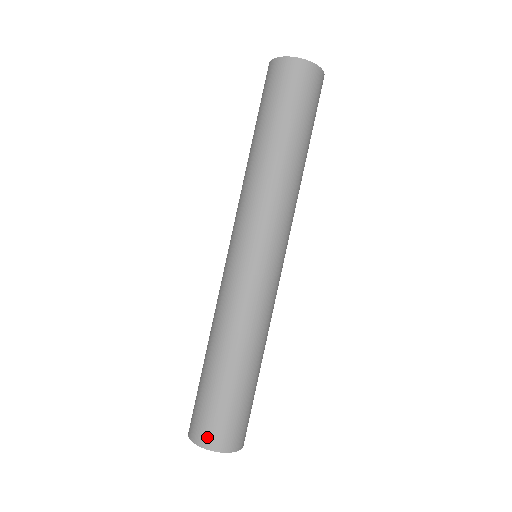
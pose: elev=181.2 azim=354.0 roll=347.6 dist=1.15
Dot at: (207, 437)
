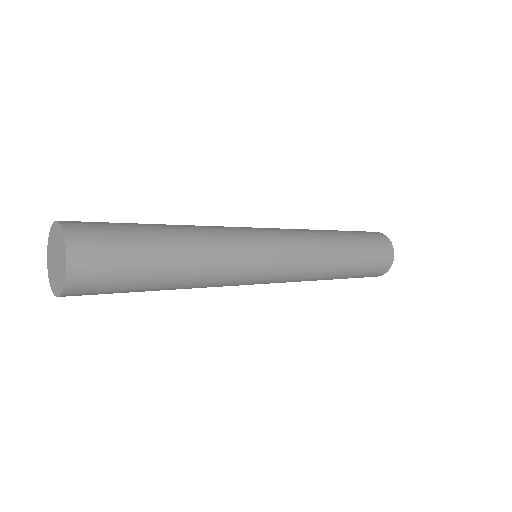
Dot at: (79, 229)
